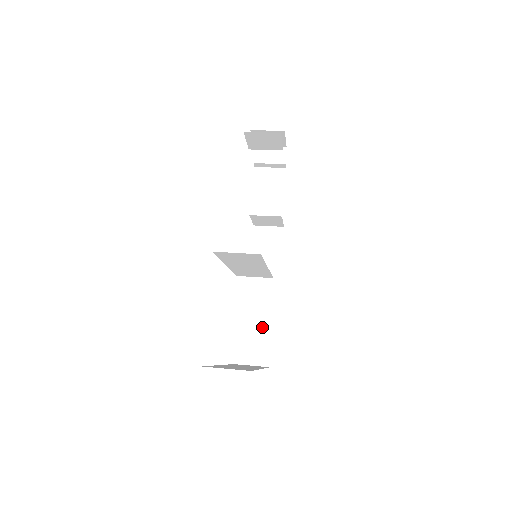
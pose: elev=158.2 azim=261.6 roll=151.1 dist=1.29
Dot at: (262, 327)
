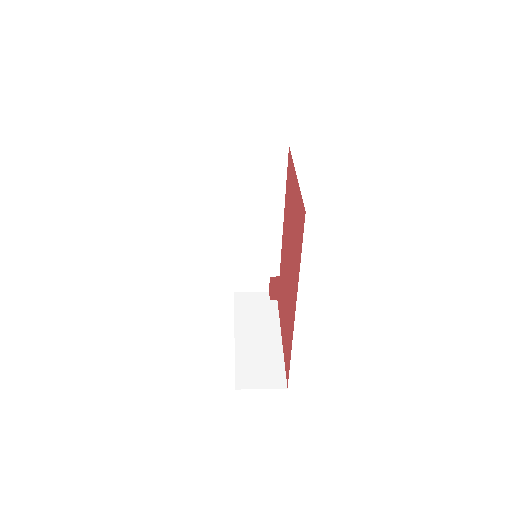
Dot at: (268, 345)
